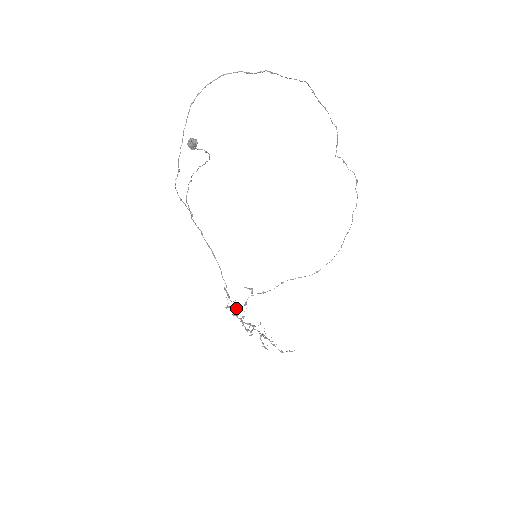
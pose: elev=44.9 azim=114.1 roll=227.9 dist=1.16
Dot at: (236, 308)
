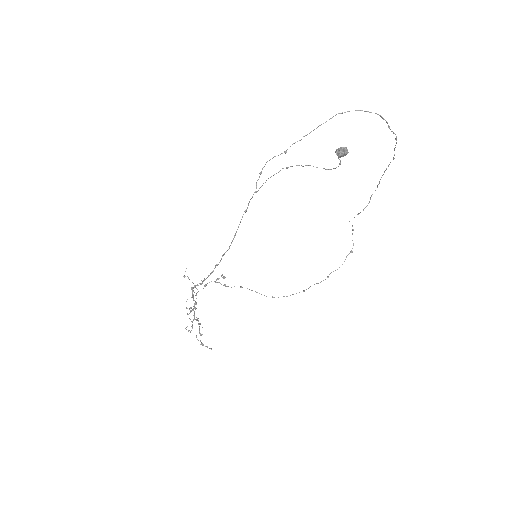
Dot at: occluded
